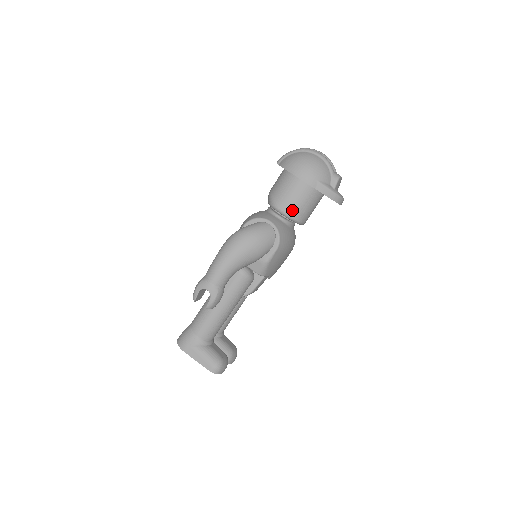
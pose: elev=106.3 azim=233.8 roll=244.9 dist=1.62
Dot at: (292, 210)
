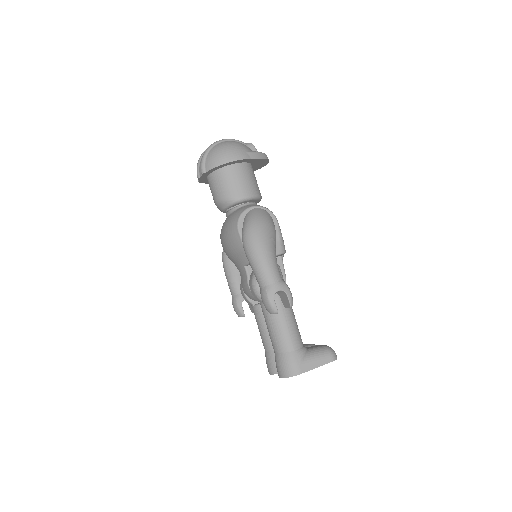
Dot at: (251, 190)
